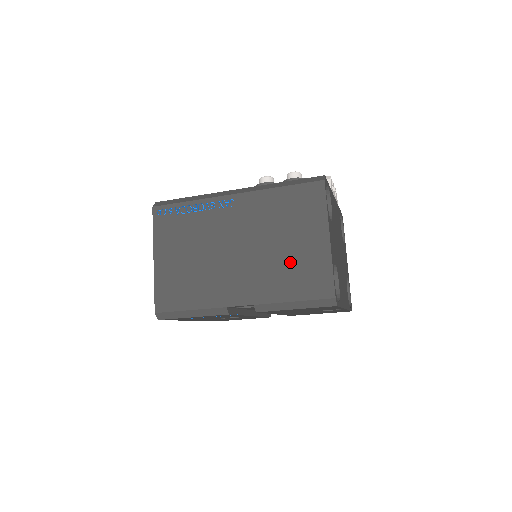
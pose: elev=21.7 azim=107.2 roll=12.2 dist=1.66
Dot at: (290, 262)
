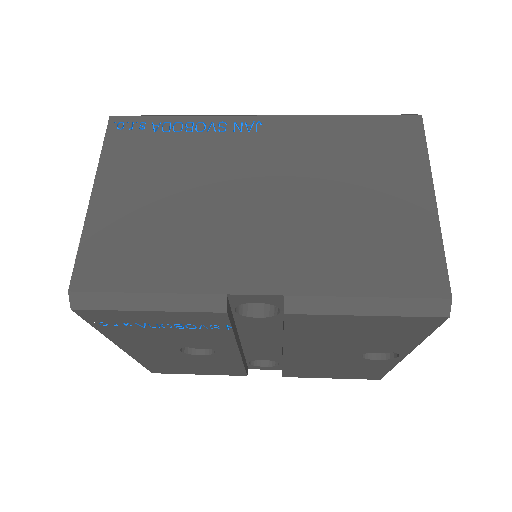
Dot at: (361, 228)
